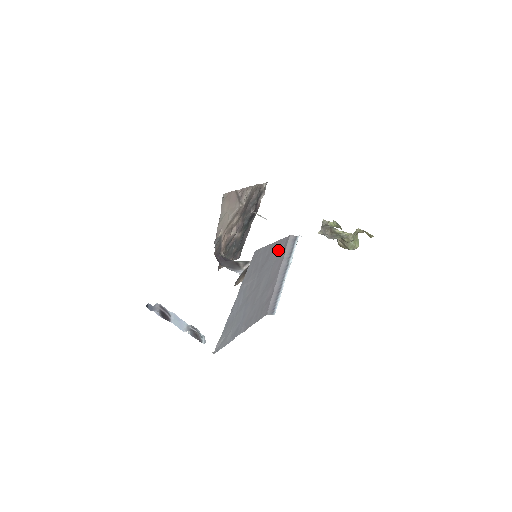
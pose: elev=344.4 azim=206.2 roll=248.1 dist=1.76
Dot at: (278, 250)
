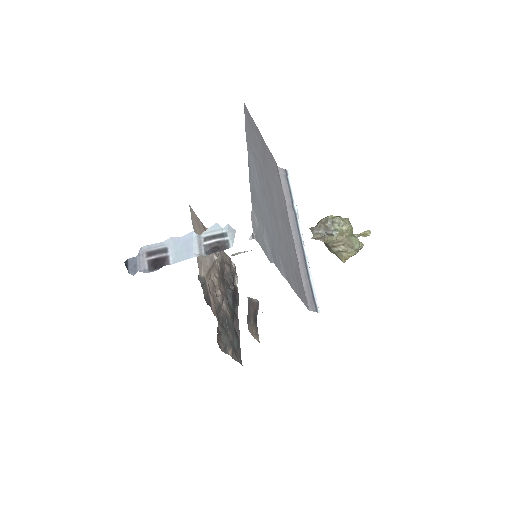
Dot at: (273, 167)
